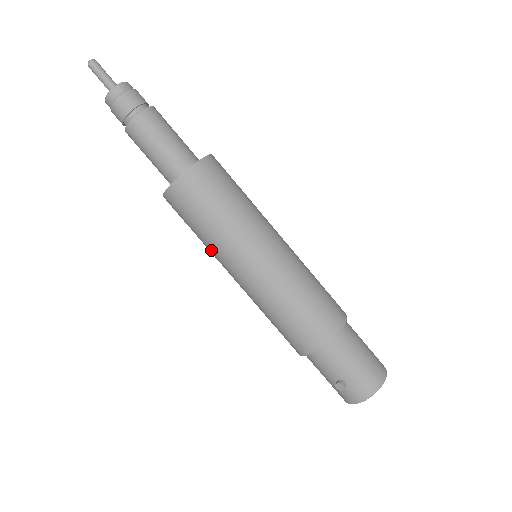
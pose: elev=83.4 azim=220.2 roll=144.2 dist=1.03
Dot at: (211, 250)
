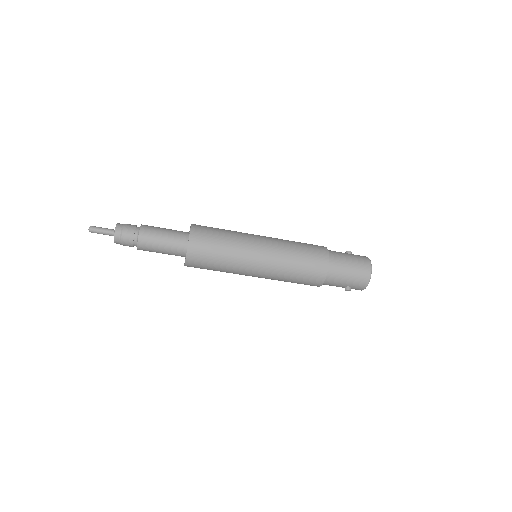
Dot at: occluded
